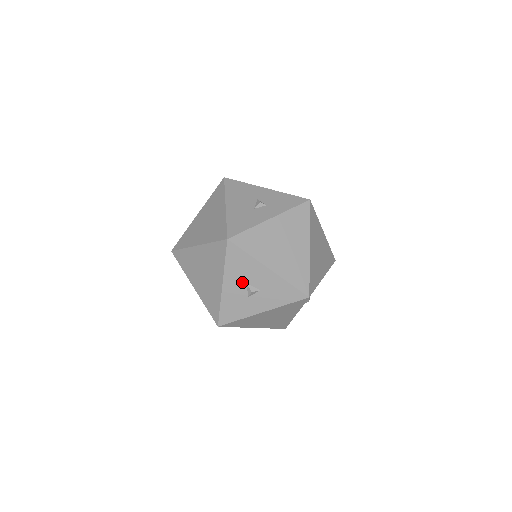
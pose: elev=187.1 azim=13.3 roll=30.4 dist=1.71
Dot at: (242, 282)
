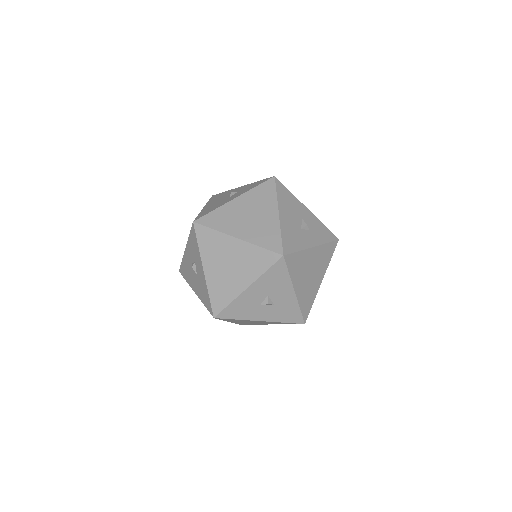
Dot at: (265, 292)
